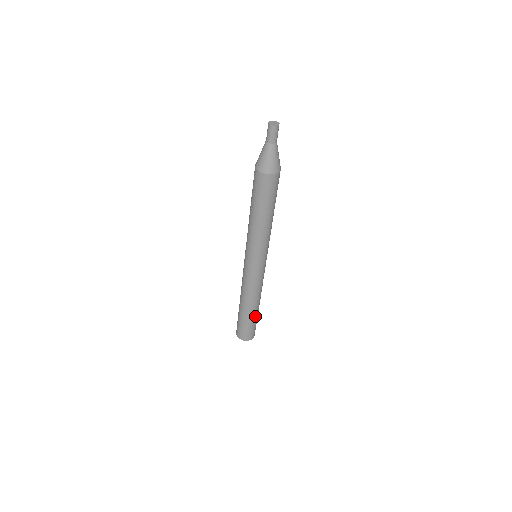
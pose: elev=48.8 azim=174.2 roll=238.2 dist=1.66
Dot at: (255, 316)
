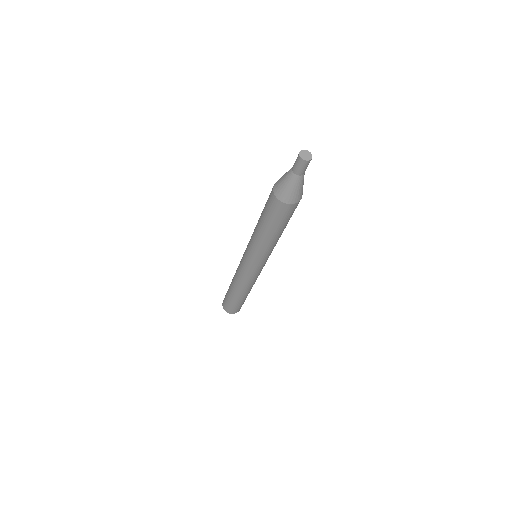
Dot at: occluded
